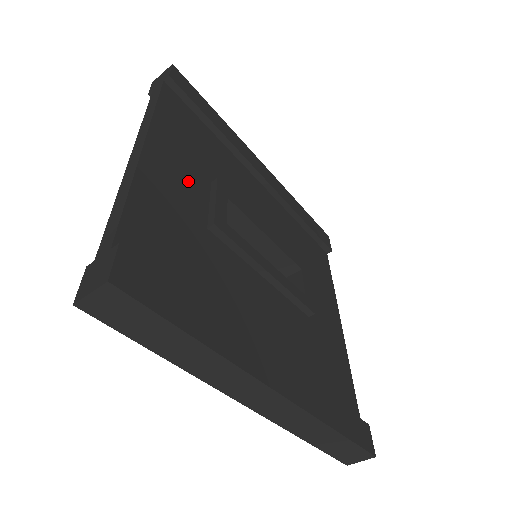
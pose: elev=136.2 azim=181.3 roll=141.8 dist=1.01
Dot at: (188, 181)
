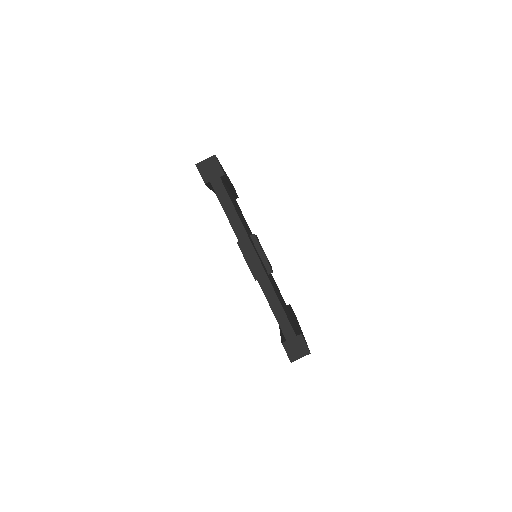
Dot at: occluded
